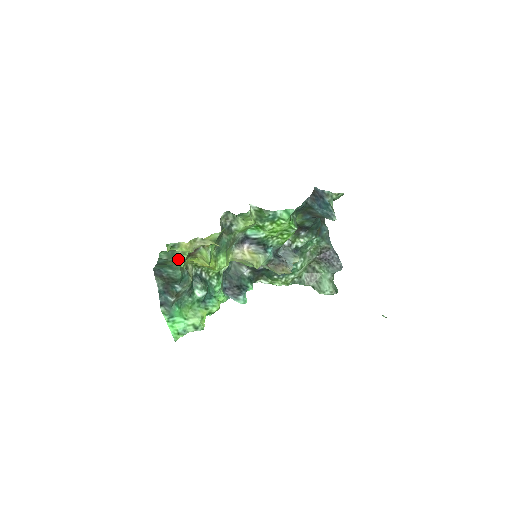
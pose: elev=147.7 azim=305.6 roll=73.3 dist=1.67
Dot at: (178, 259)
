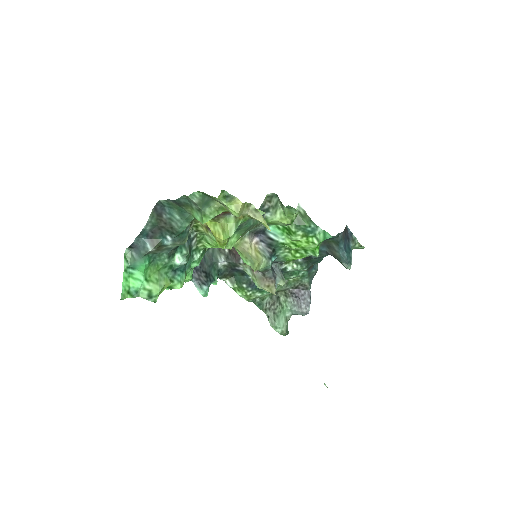
Dot at: (207, 212)
